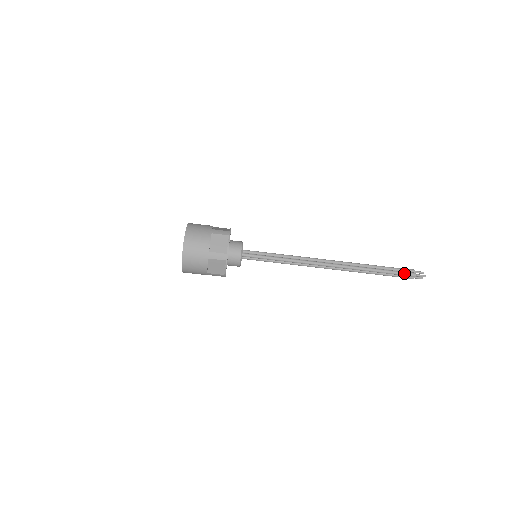
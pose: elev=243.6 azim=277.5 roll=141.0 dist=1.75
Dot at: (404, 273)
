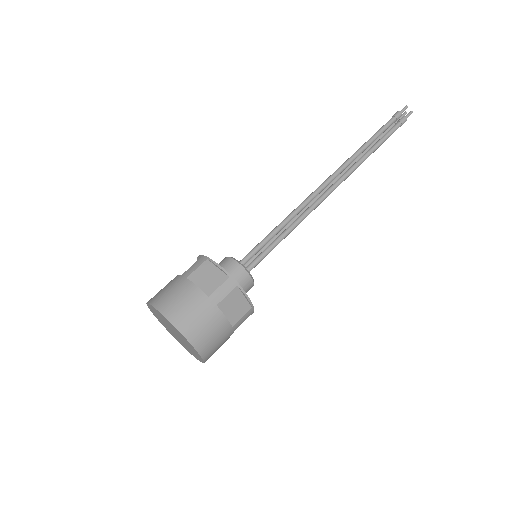
Dot at: (388, 121)
